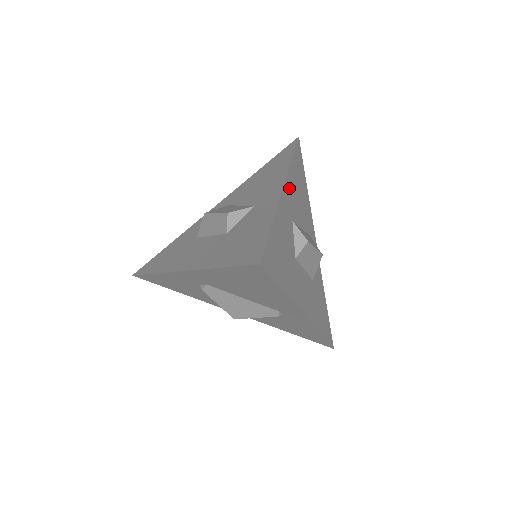
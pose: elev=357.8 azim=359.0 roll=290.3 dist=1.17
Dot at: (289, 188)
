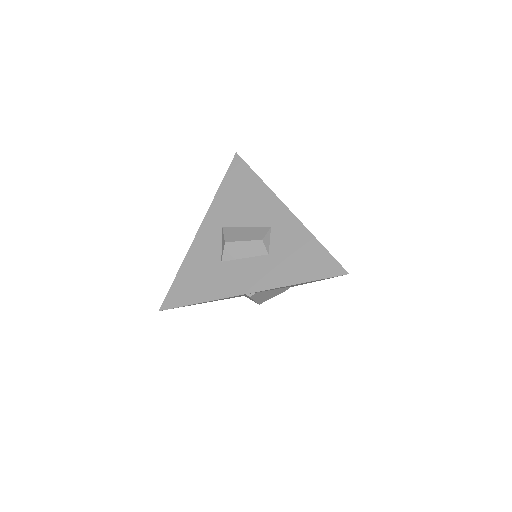
Dot at: occluded
